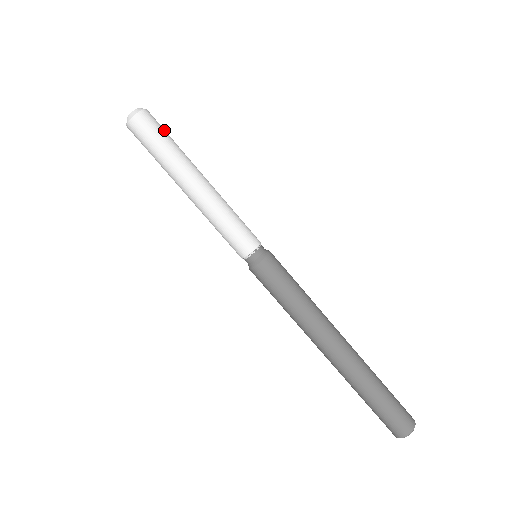
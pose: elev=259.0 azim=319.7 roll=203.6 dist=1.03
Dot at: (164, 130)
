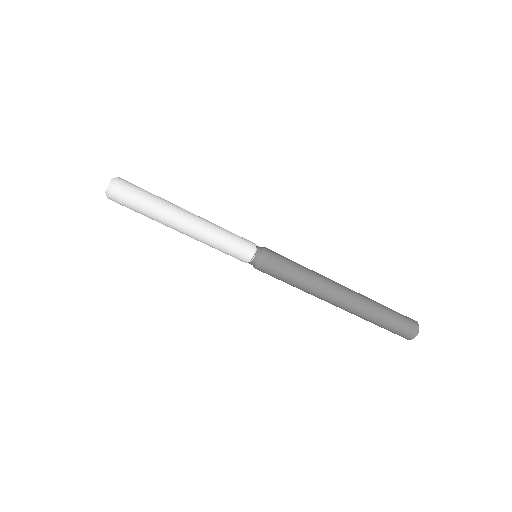
Dot at: (136, 200)
